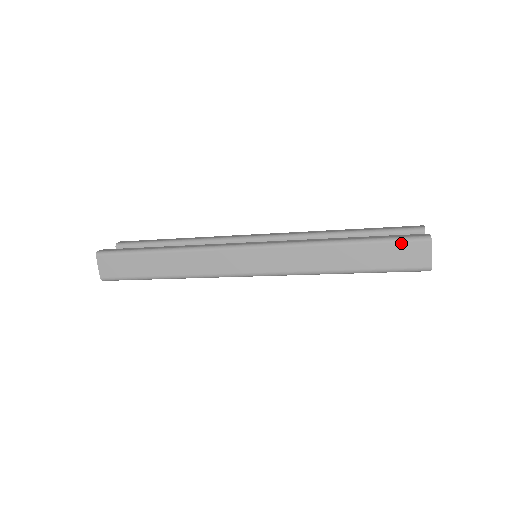
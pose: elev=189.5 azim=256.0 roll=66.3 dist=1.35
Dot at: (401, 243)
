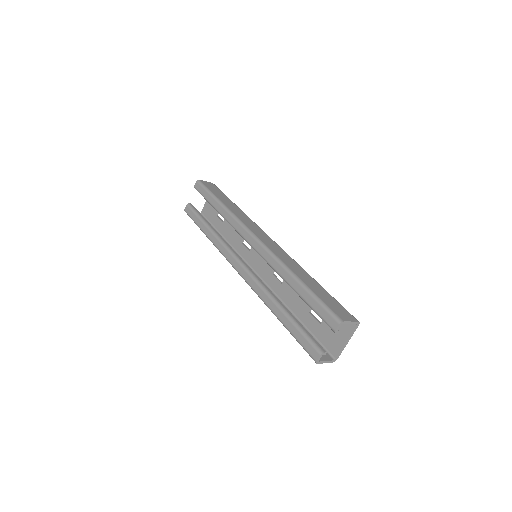
Dot at: (303, 347)
